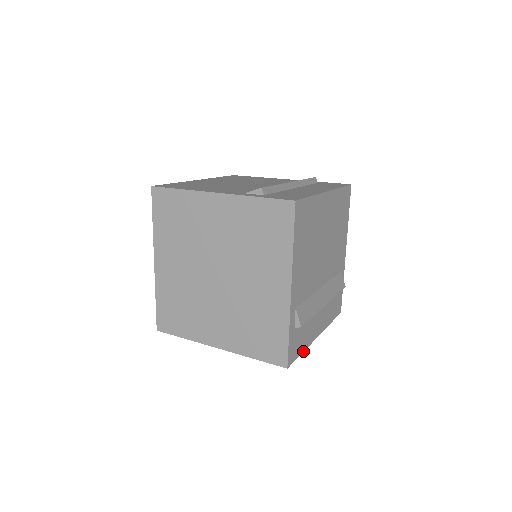
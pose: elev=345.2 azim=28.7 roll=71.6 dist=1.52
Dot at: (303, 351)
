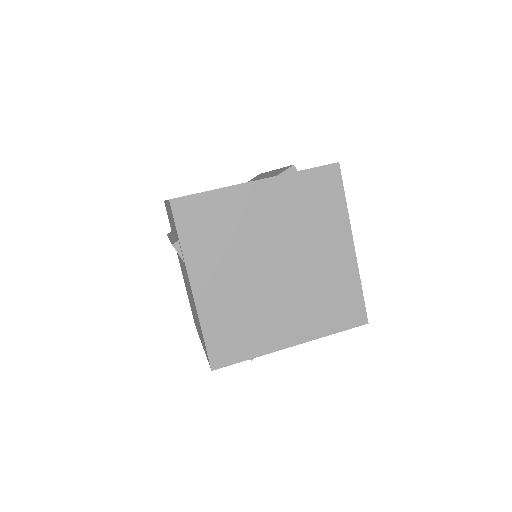
Dot at: occluded
